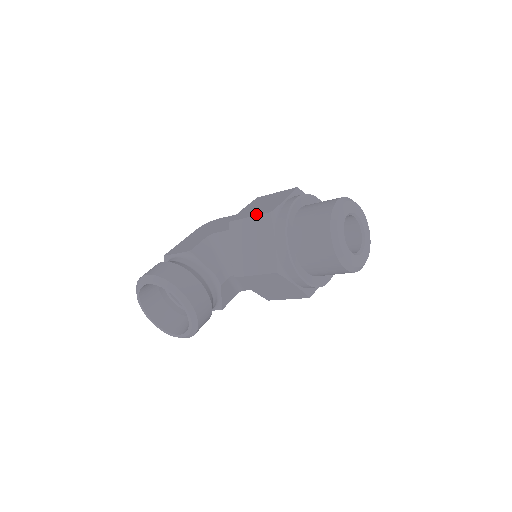
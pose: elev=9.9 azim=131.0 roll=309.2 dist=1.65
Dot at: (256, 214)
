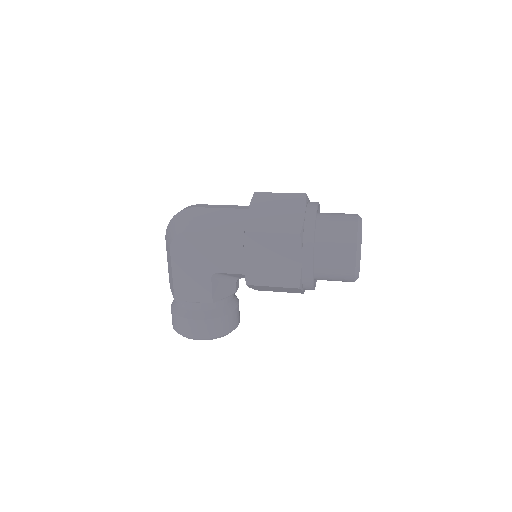
Dot at: (280, 285)
